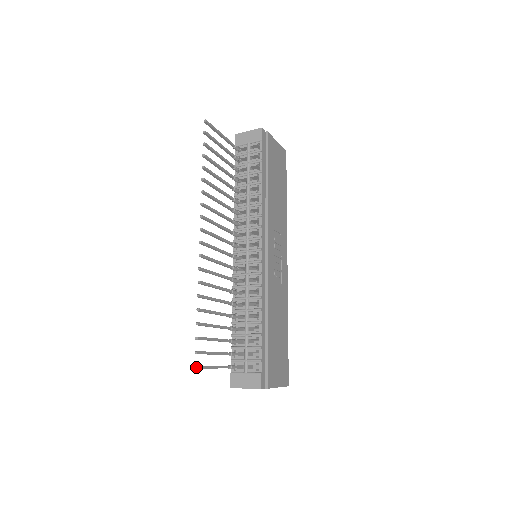
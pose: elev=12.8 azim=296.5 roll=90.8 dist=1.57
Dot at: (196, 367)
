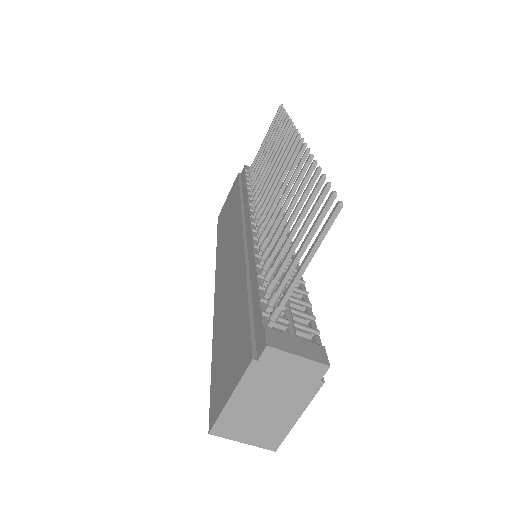
Dot at: (342, 203)
